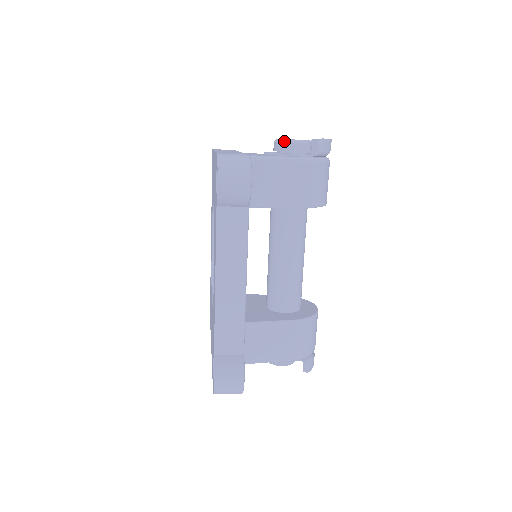
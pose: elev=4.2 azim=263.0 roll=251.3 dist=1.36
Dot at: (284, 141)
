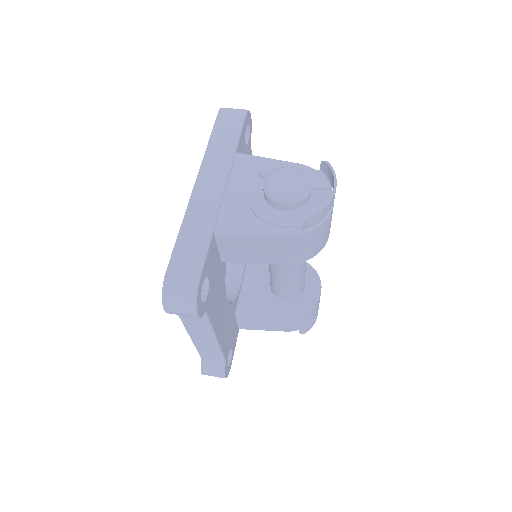
Dot at: (270, 197)
